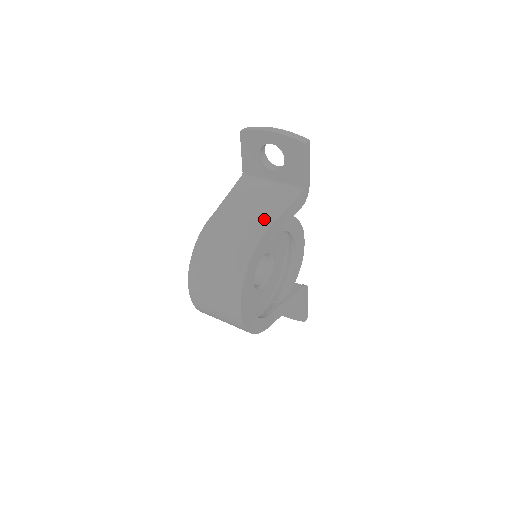
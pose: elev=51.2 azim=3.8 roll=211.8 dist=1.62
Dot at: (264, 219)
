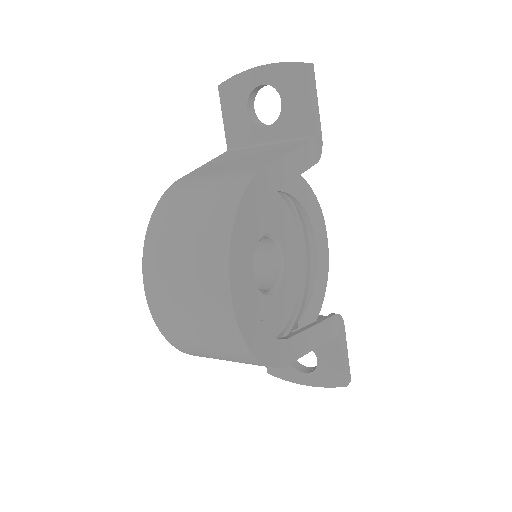
Dot at: (259, 162)
